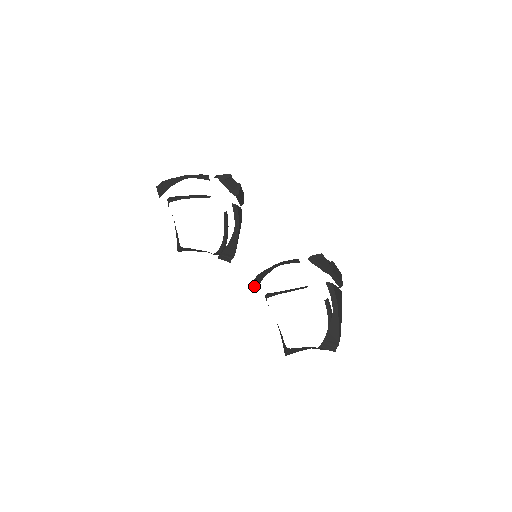
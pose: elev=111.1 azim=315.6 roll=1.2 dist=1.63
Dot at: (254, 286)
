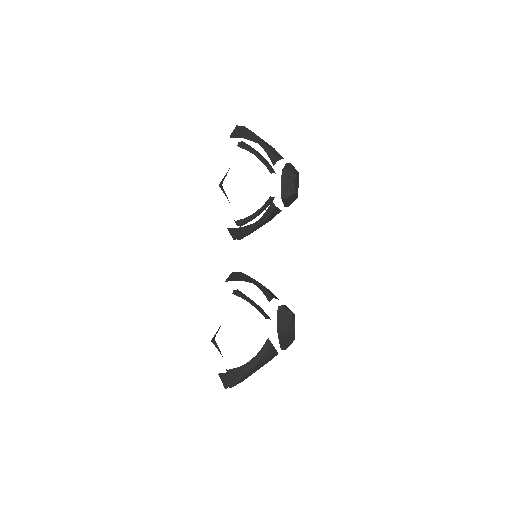
Dot at: (230, 277)
